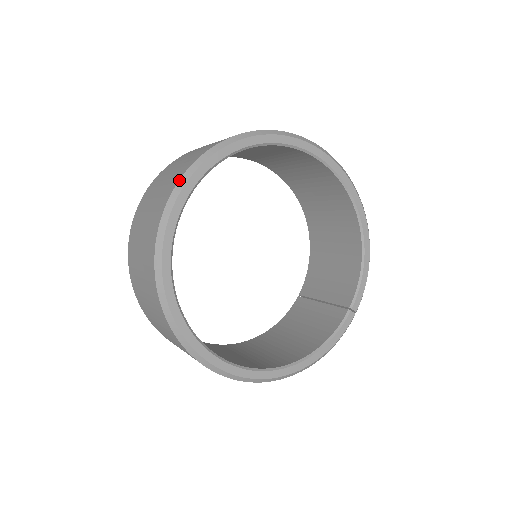
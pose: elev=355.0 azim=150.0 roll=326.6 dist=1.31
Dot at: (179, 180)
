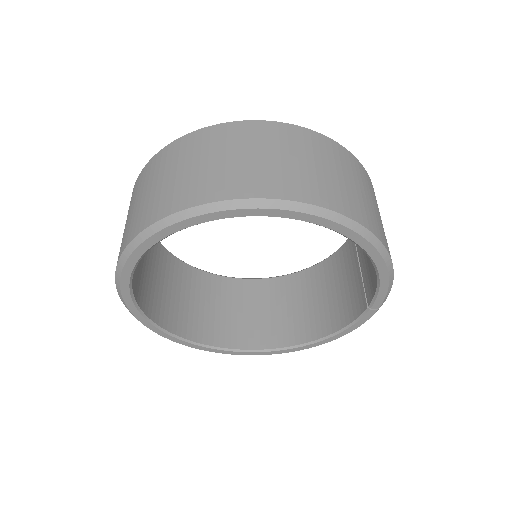
Dot at: (115, 278)
